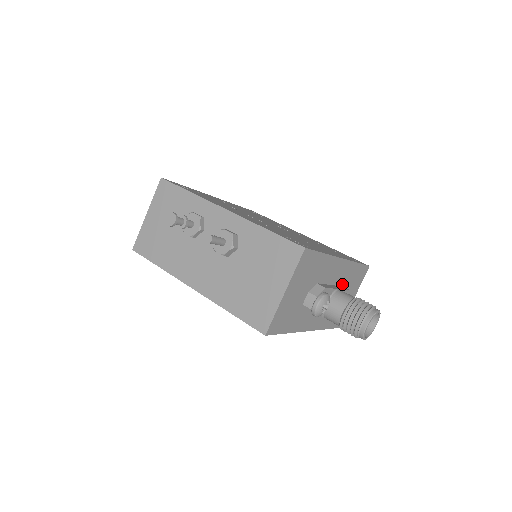
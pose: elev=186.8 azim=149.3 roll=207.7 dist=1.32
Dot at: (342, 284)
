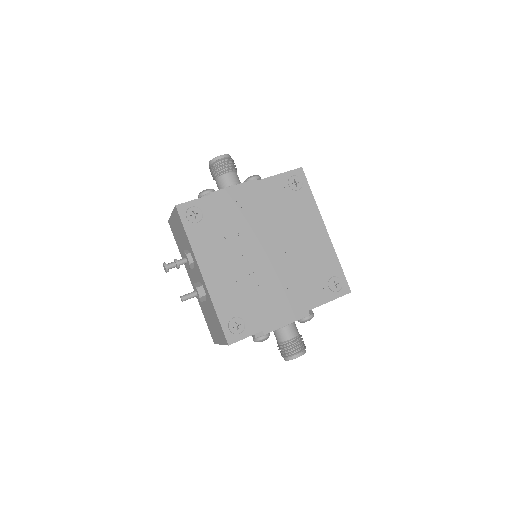
Dot at: occluded
